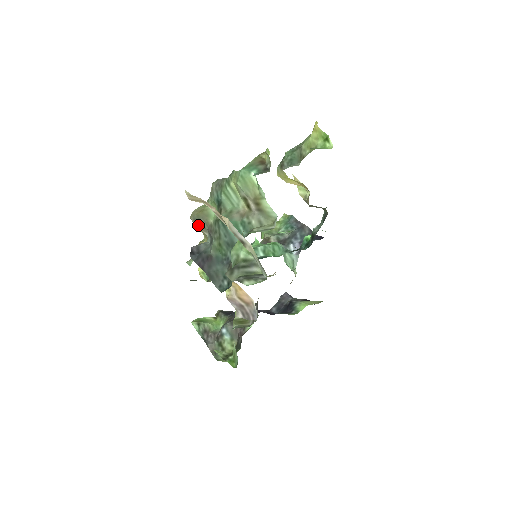
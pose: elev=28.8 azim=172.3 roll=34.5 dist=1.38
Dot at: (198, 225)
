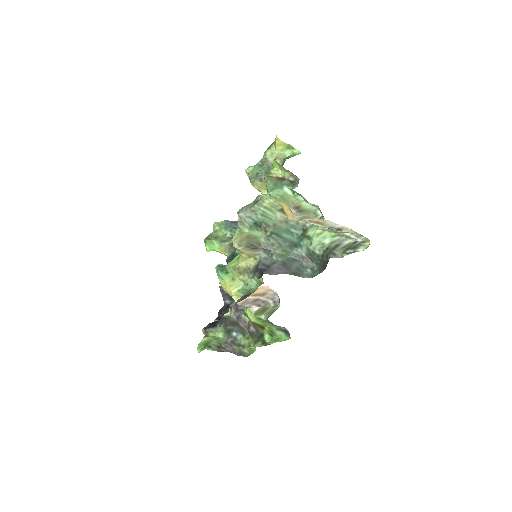
Dot at: (251, 249)
